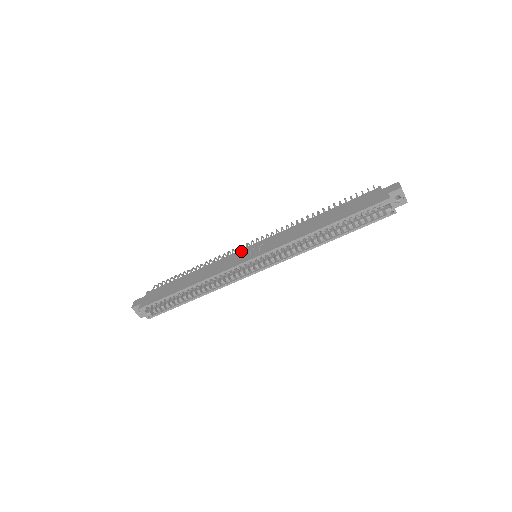
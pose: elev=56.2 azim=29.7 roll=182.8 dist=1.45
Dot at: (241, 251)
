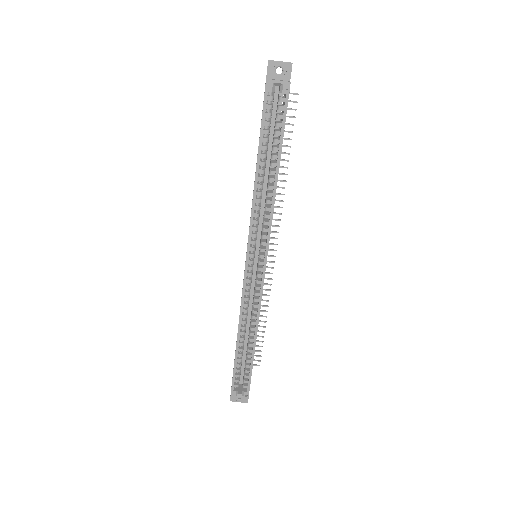
Dot at: occluded
